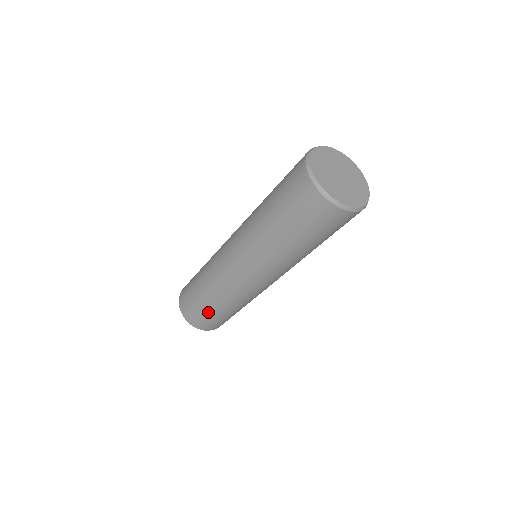
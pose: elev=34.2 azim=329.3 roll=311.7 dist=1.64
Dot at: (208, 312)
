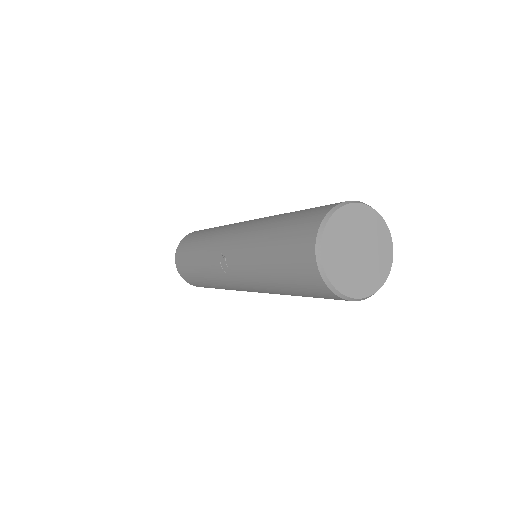
Dot at: occluded
